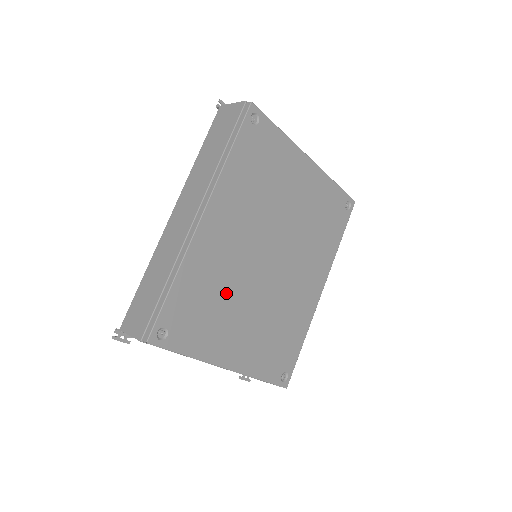
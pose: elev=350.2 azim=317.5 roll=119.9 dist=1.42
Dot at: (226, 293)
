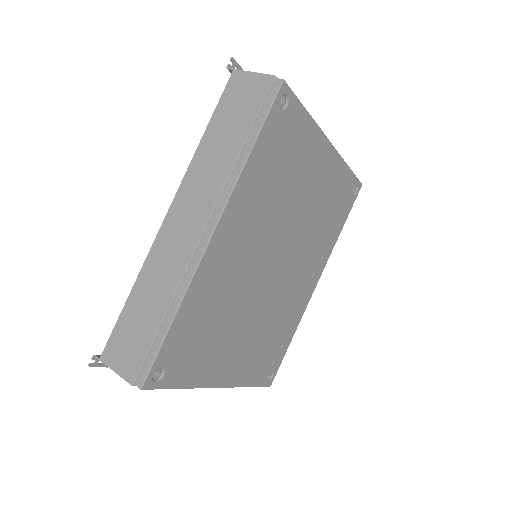
Dot at: (228, 313)
